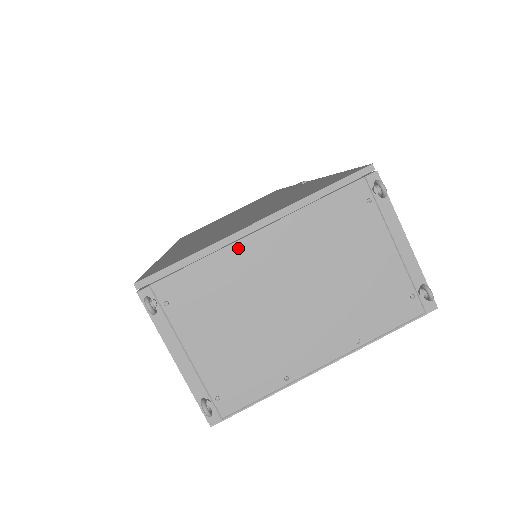
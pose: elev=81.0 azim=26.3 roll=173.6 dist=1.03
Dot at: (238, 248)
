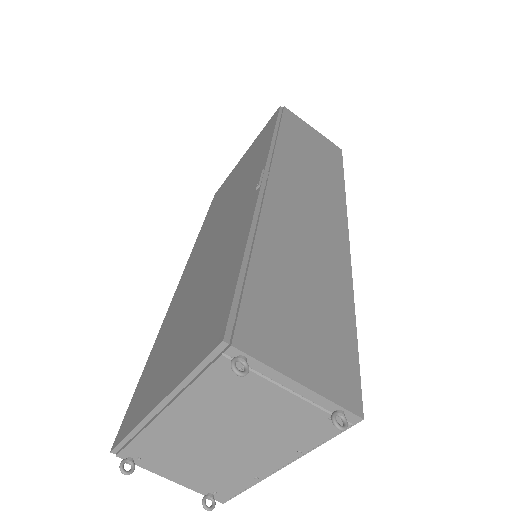
Dot at: (158, 423)
